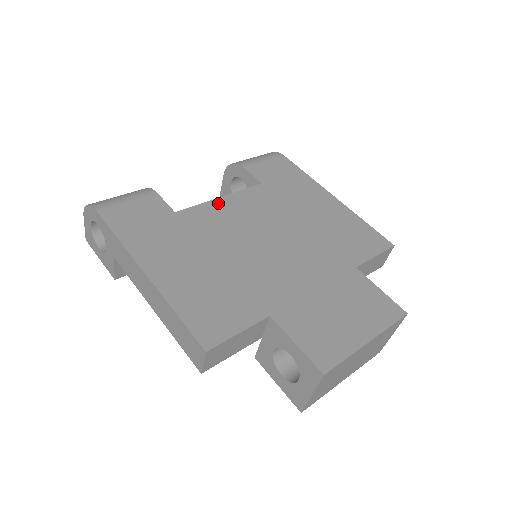
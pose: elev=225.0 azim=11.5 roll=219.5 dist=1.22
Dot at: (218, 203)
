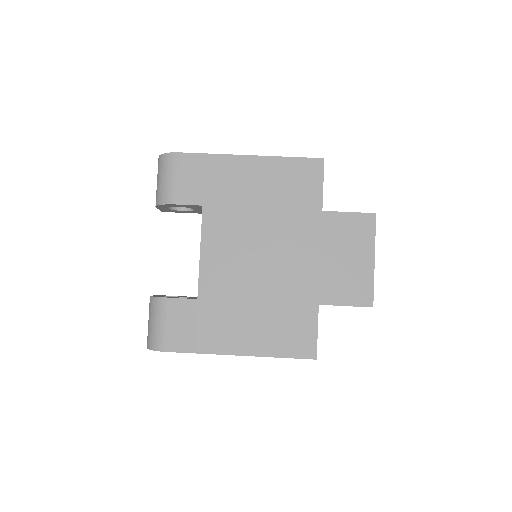
Dot at: (205, 260)
